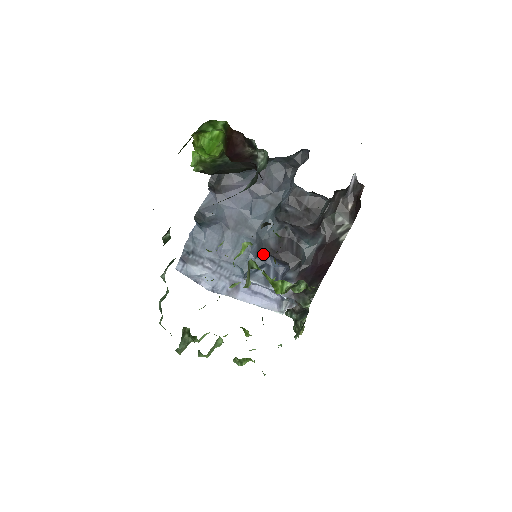
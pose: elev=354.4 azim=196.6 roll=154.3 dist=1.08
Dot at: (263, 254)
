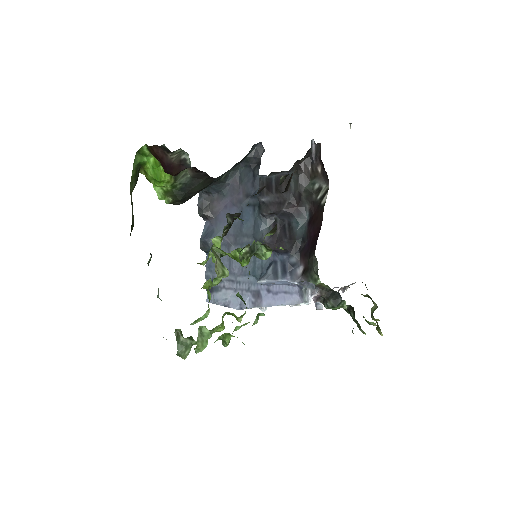
Dot at: occluded
